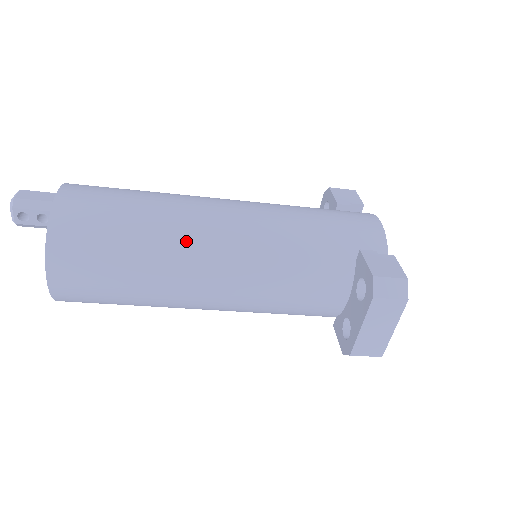
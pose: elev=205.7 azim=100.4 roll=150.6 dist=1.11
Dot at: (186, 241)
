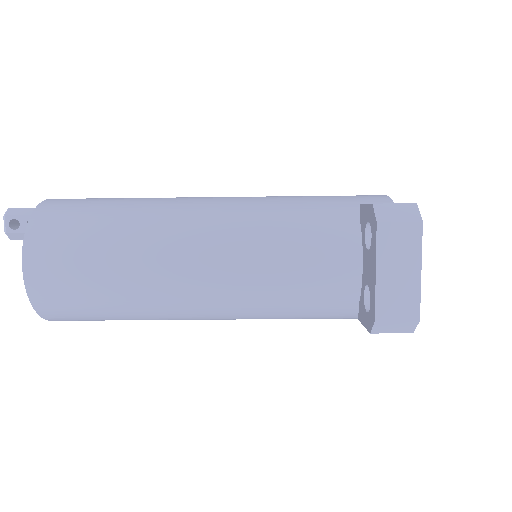
Dot at: (168, 217)
